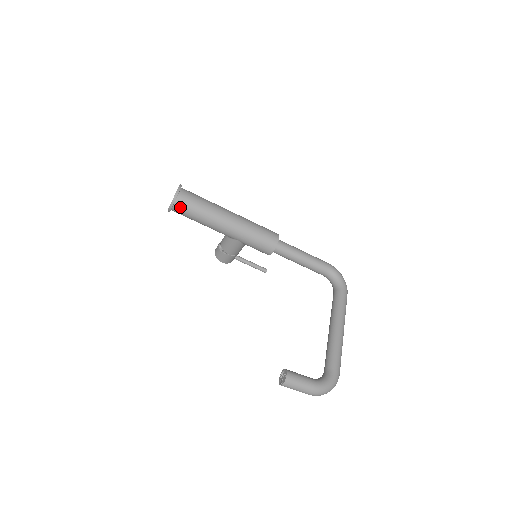
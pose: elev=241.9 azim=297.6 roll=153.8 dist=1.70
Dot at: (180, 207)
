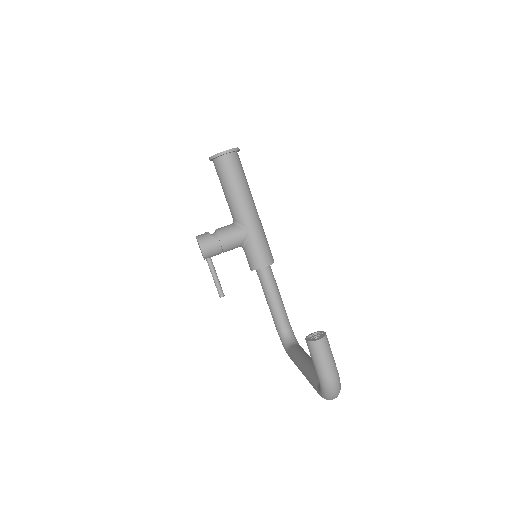
Dot at: (233, 160)
